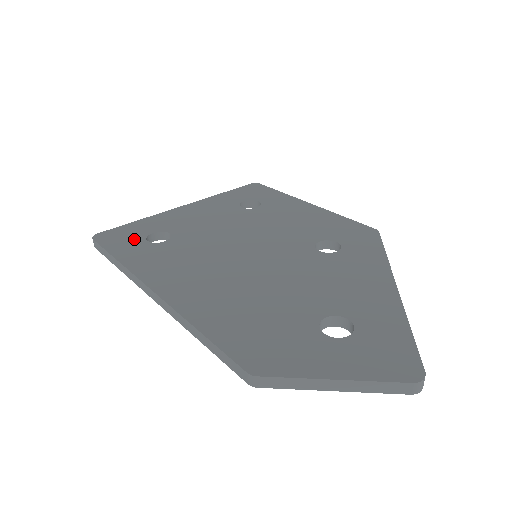
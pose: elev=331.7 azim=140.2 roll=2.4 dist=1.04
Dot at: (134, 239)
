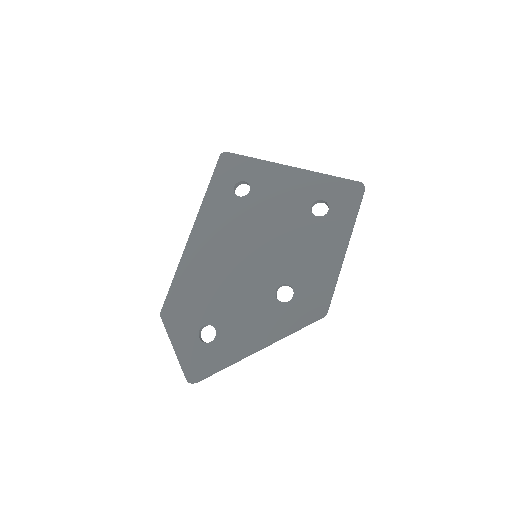
Dot at: (232, 178)
